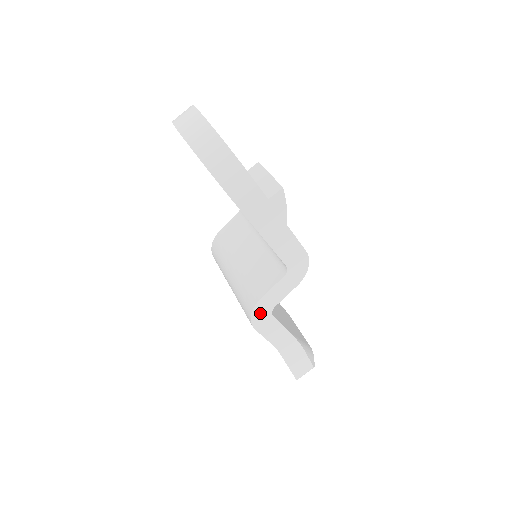
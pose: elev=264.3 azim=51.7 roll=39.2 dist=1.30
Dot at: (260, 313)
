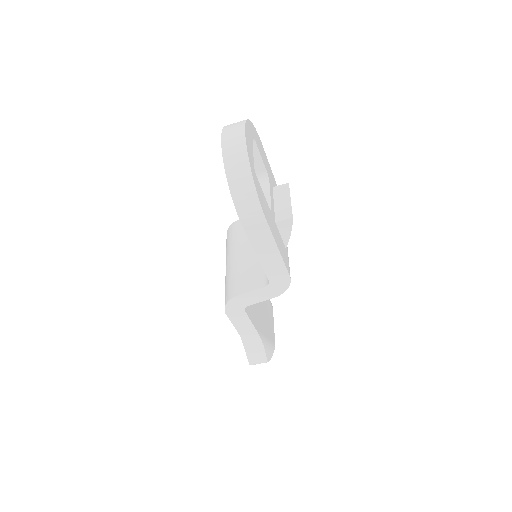
Dot at: (235, 305)
